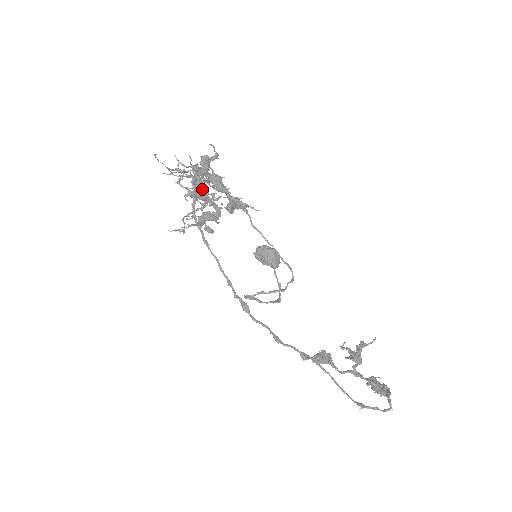
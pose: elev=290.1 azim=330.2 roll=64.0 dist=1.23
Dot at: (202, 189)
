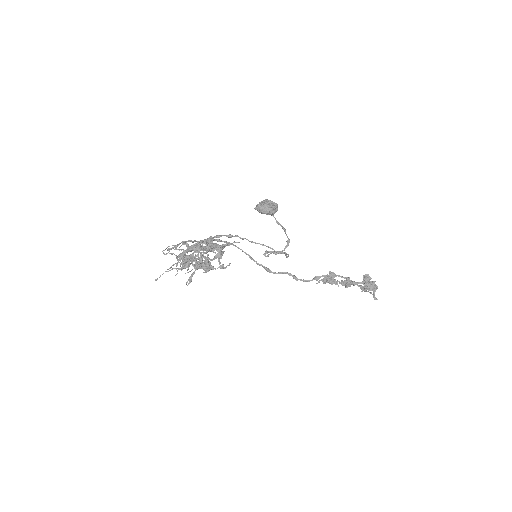
Dot at: occluded
